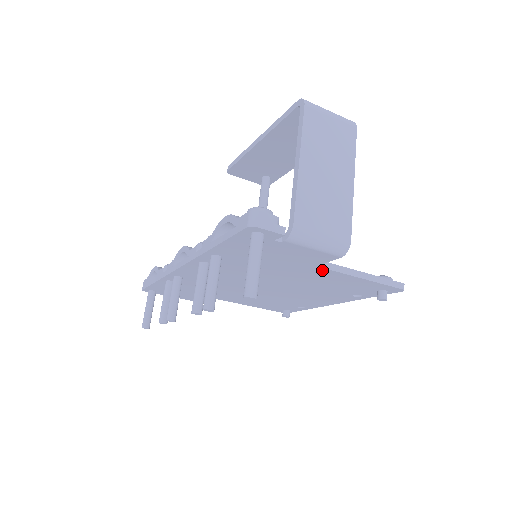
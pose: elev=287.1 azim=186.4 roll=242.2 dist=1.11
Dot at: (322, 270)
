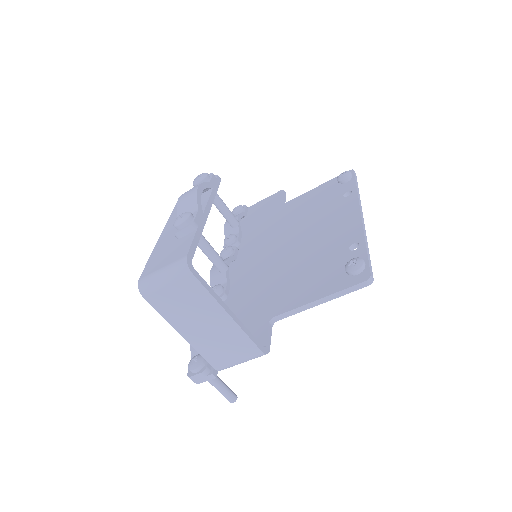
Dot at: occluded
